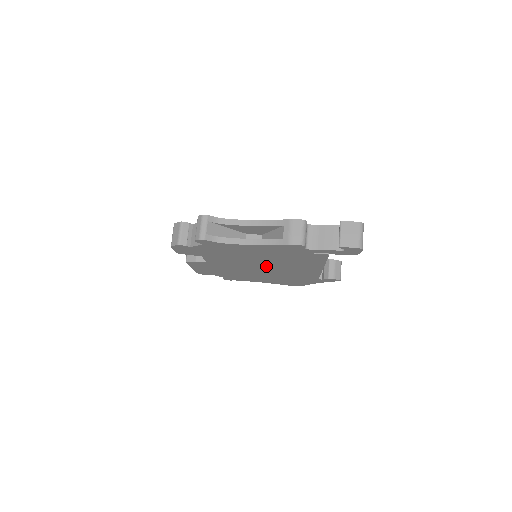
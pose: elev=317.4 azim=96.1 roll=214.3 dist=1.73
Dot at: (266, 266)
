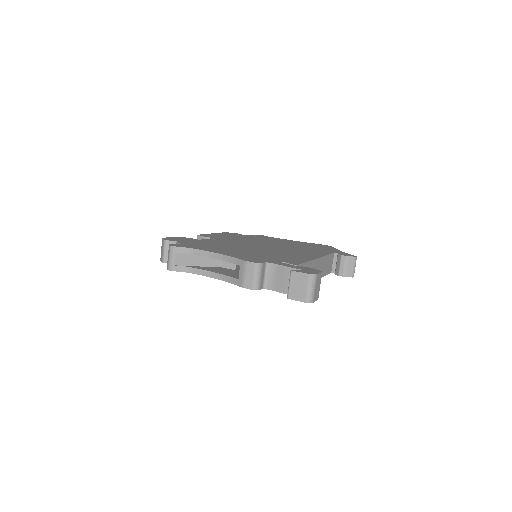
Dot at: occluded
